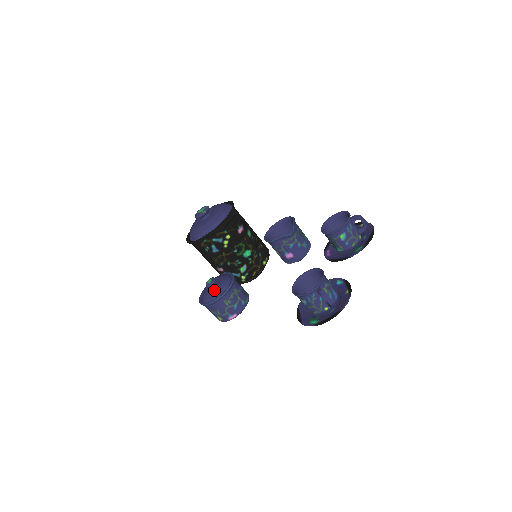
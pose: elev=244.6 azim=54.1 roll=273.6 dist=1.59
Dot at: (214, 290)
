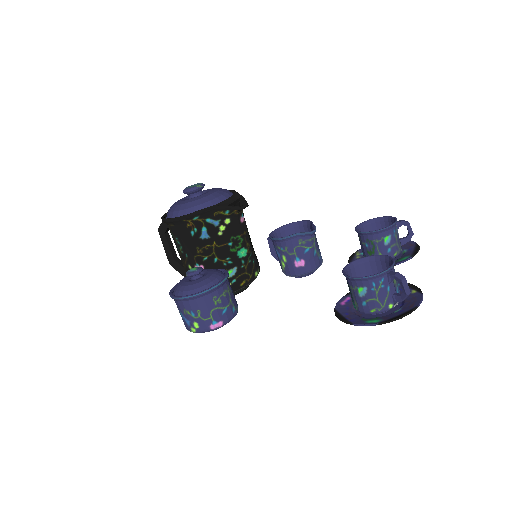
Dot at: (201, 280)
